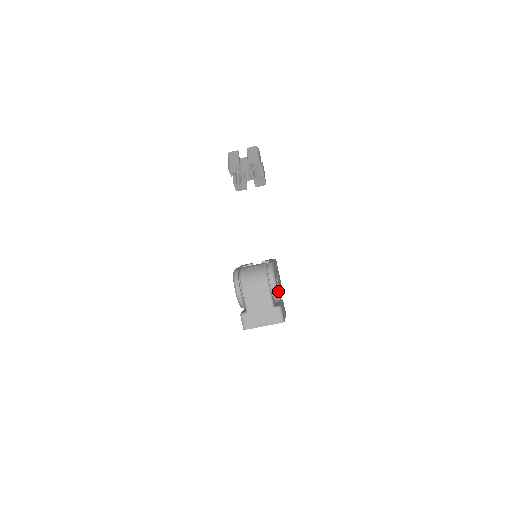
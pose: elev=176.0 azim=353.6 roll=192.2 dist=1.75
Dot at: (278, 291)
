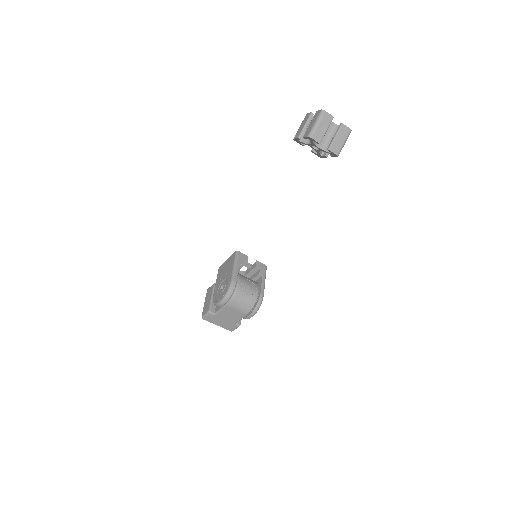
Dot at: occluded
